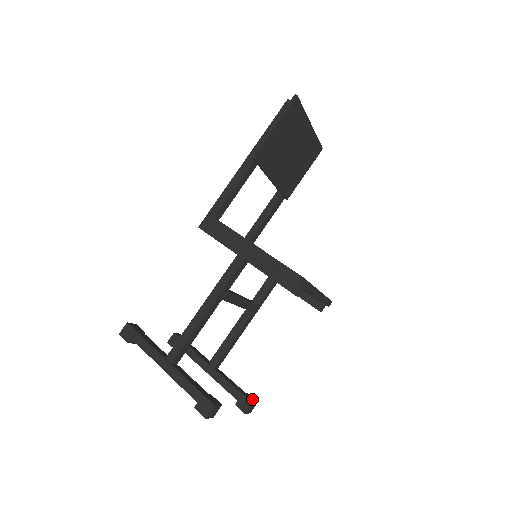
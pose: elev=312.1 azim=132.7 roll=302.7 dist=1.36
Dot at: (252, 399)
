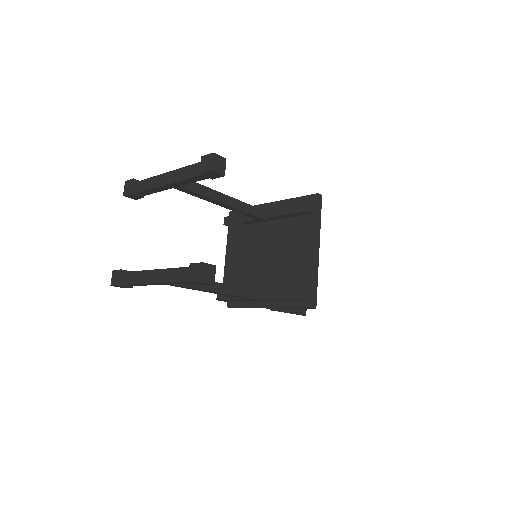
Dot at: occluded
